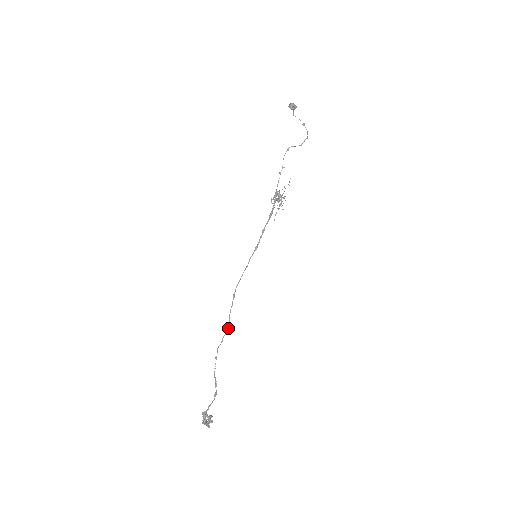
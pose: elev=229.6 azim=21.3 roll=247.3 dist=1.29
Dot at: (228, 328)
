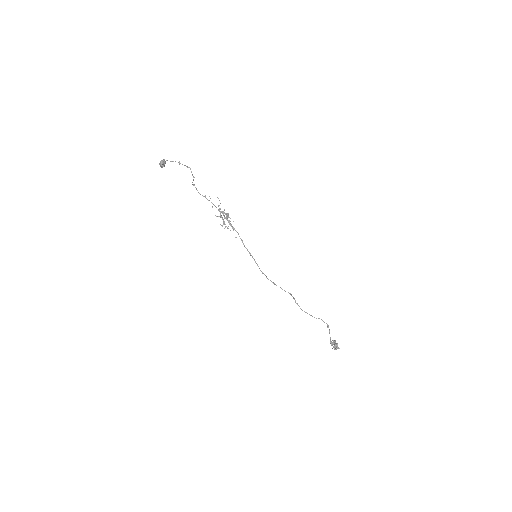
Dot at: occluded
